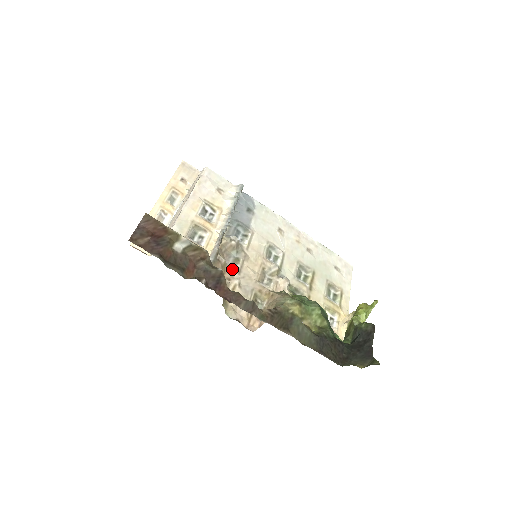
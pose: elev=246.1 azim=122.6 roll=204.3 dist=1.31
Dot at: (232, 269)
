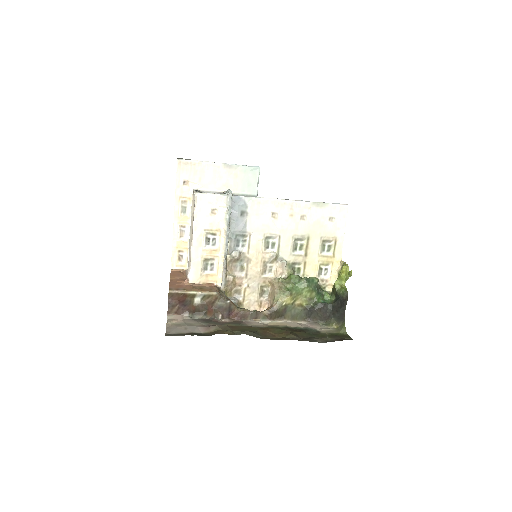
Dot at: (240, 277)
